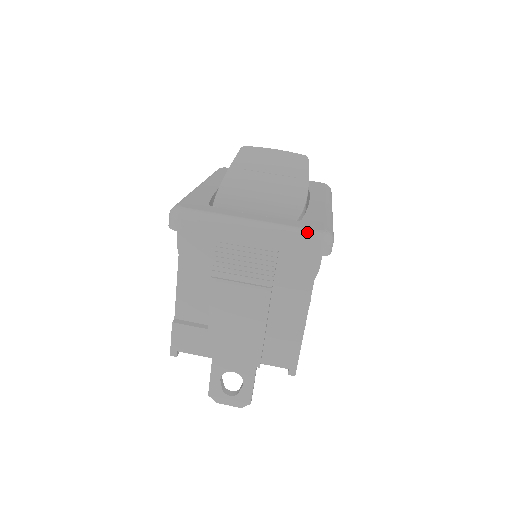
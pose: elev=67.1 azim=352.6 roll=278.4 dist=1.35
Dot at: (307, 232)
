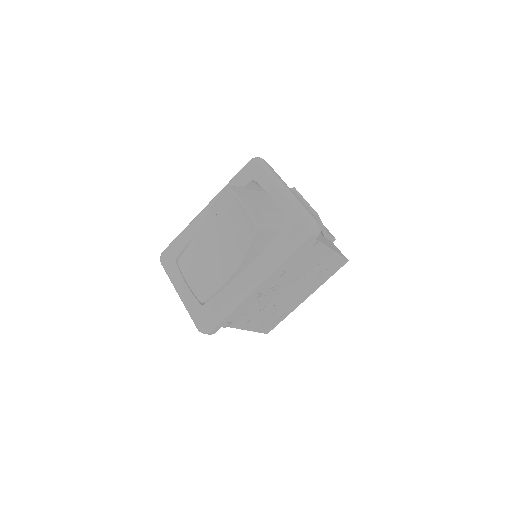
Dot at: (194, 321)
